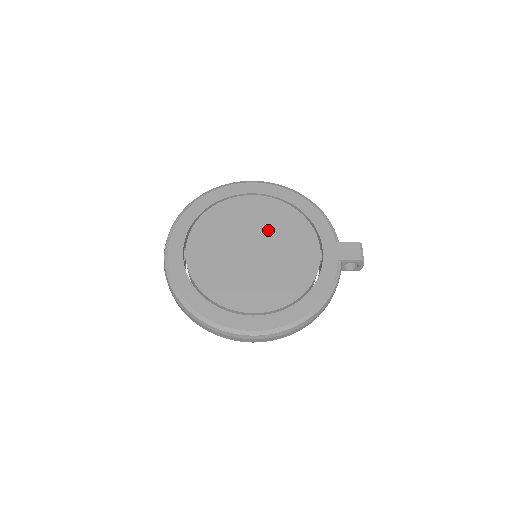
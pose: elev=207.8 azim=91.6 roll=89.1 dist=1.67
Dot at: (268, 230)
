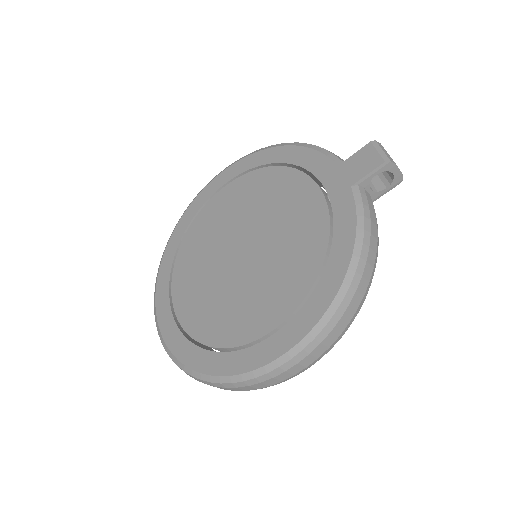
Dot at: (250, 215)
